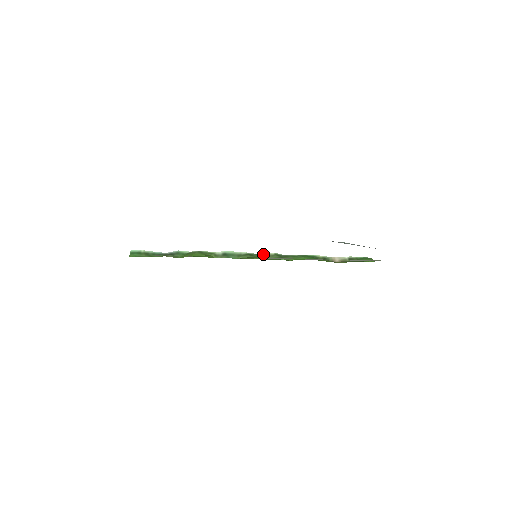
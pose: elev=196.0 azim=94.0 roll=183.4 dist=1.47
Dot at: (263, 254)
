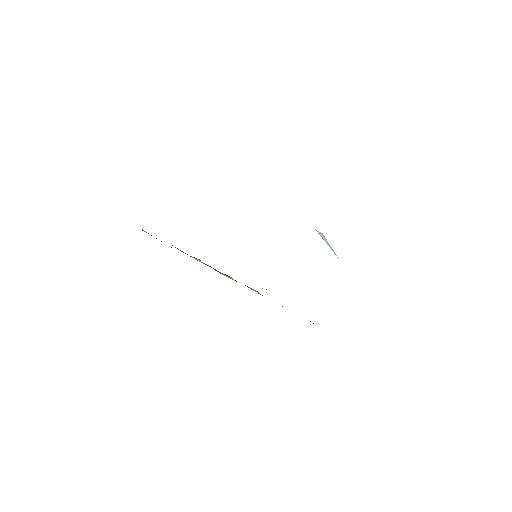
Dot at: occluded
